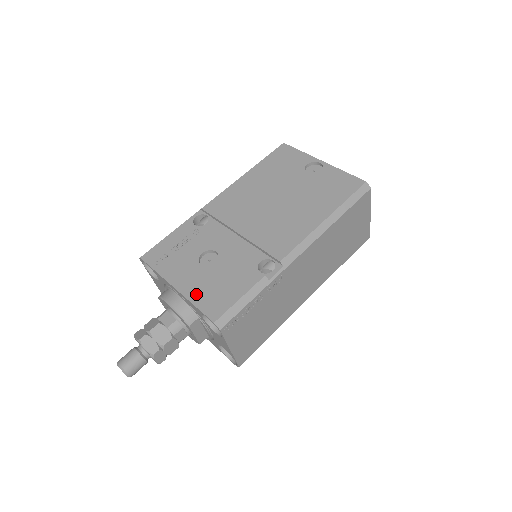
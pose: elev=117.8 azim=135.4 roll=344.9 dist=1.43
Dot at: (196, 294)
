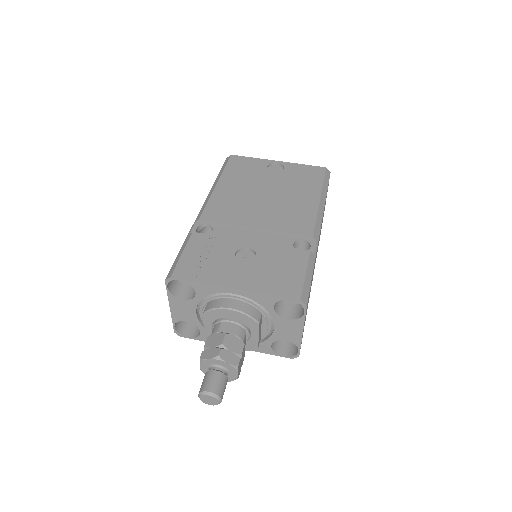
Dot at: (262, 285)
